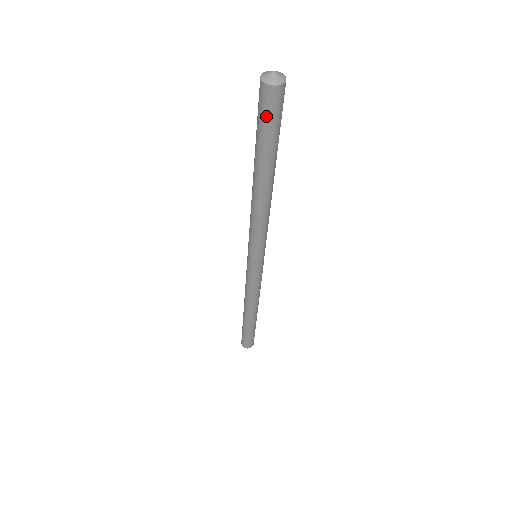
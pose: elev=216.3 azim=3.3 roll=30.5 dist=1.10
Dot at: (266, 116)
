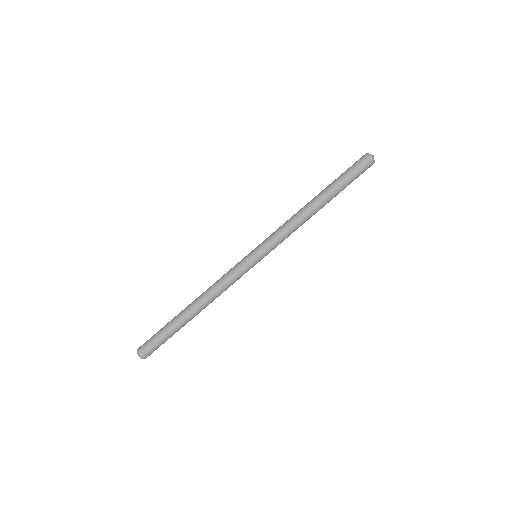
Dot at: (353, 165)
